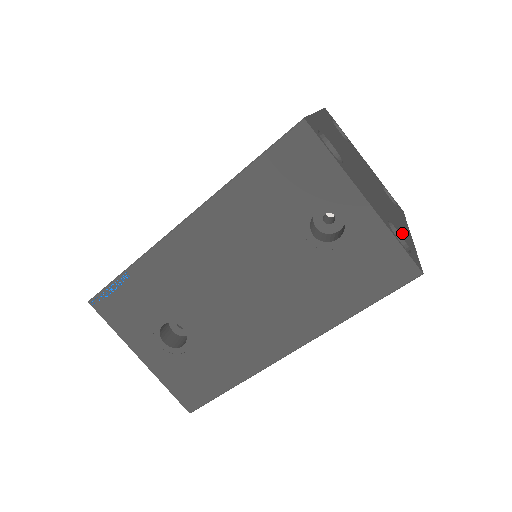
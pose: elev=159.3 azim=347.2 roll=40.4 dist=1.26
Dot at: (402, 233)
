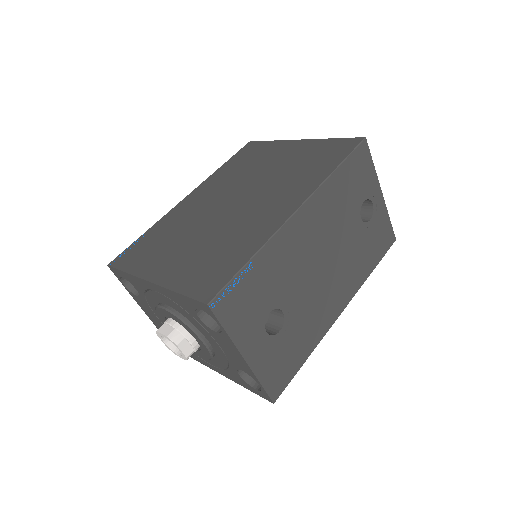
Dot at: occluded
